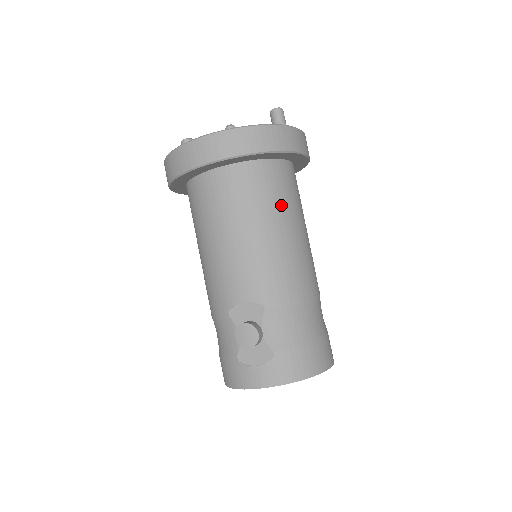
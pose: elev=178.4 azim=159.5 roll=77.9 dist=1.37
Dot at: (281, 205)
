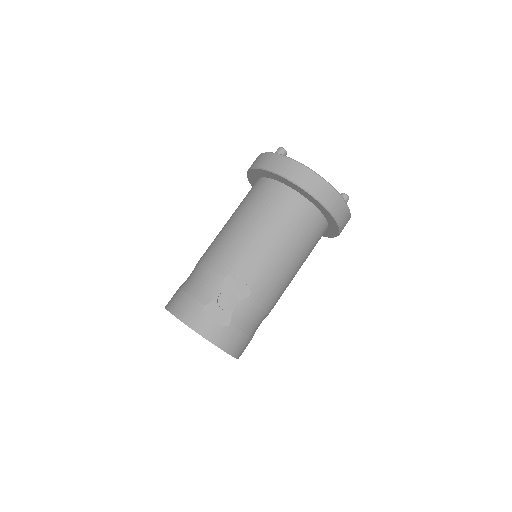
Dot at: (308, 249)
